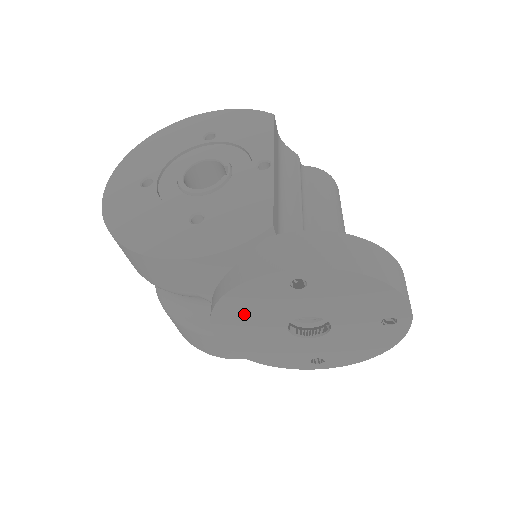
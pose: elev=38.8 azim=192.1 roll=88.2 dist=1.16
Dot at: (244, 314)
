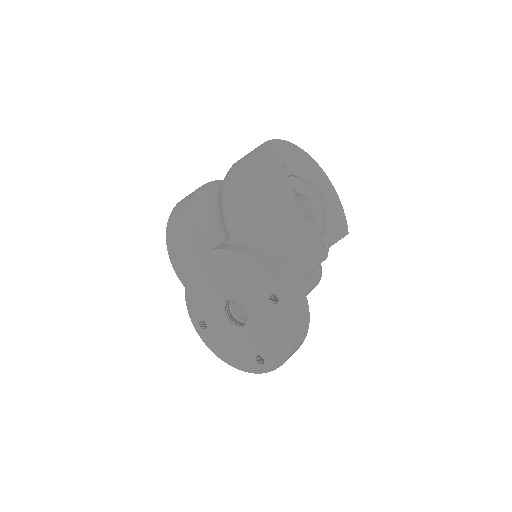
Dot at: (234, 270)
